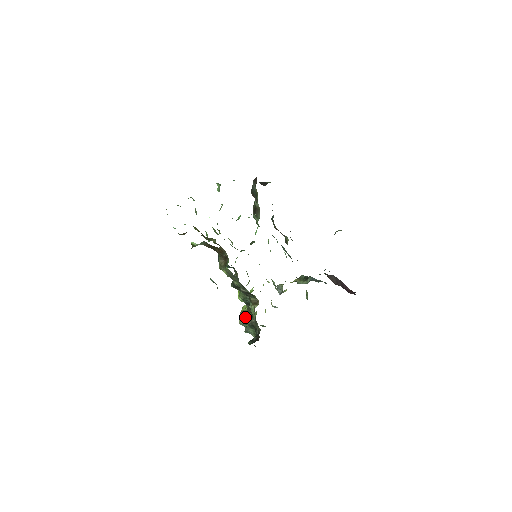
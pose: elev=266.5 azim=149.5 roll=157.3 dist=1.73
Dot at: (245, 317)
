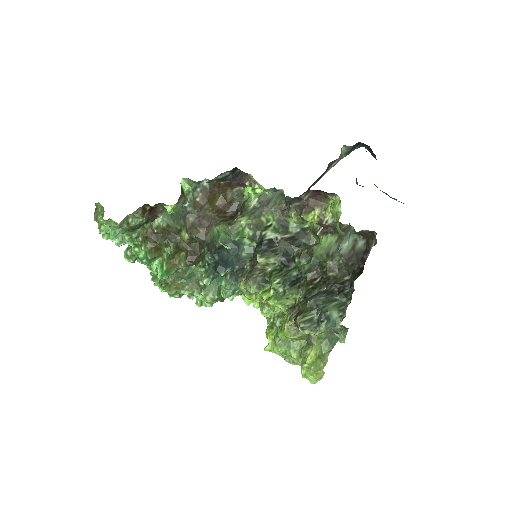
Dot at: (305, 300)
